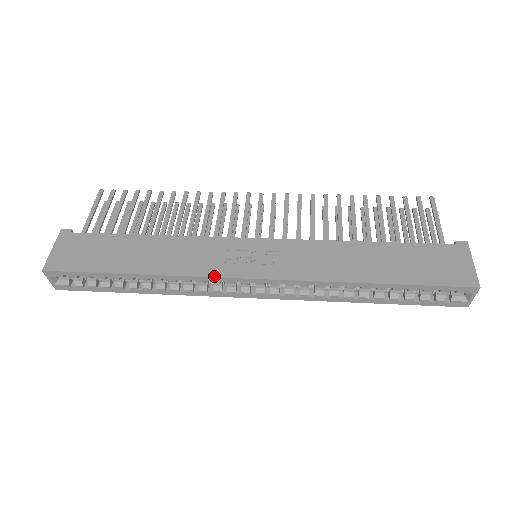
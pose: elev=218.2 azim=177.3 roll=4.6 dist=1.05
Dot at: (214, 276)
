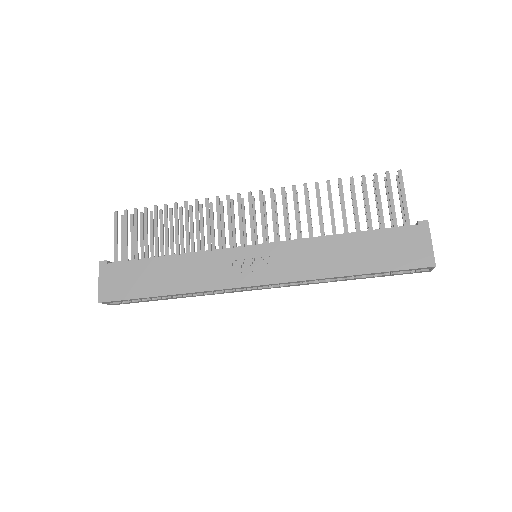
Dot at: (227, 288)
